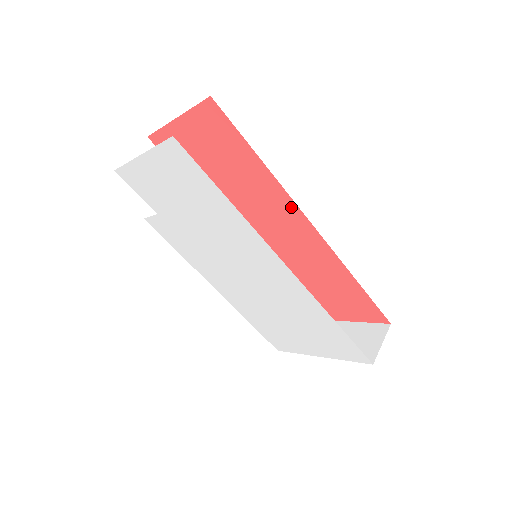
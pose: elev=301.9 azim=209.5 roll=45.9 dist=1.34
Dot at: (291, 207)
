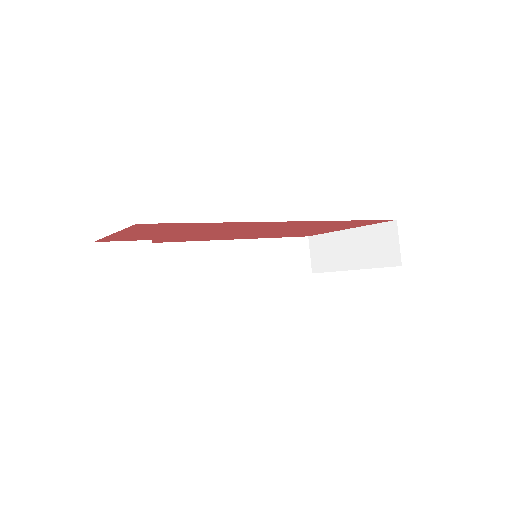
Dot at: (264, 223)
